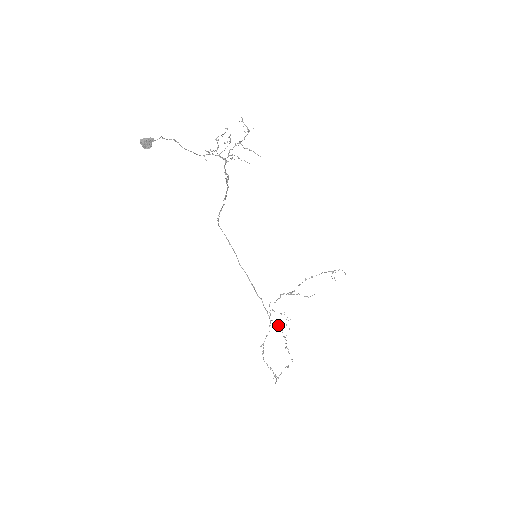
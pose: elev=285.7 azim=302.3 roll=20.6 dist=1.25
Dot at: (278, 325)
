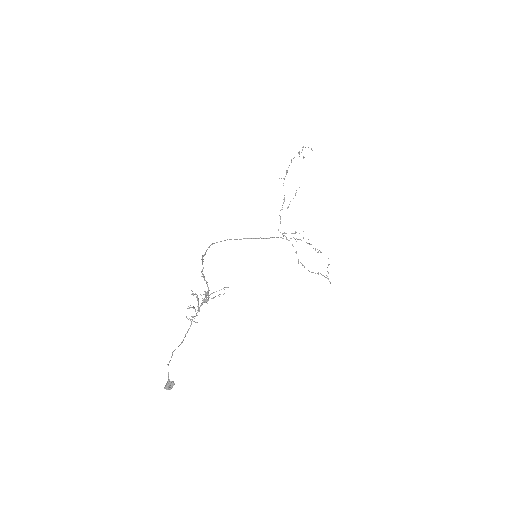
Dot at: occluded
